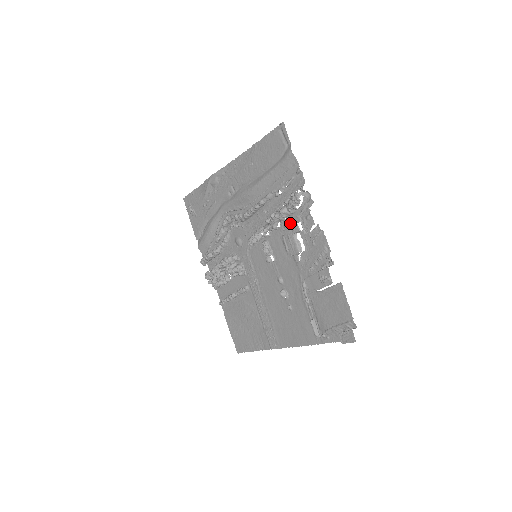
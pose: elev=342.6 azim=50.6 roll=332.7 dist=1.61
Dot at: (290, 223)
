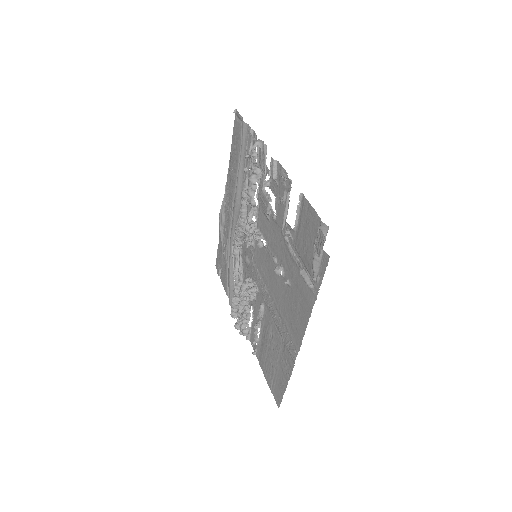
Dot at: occluded
